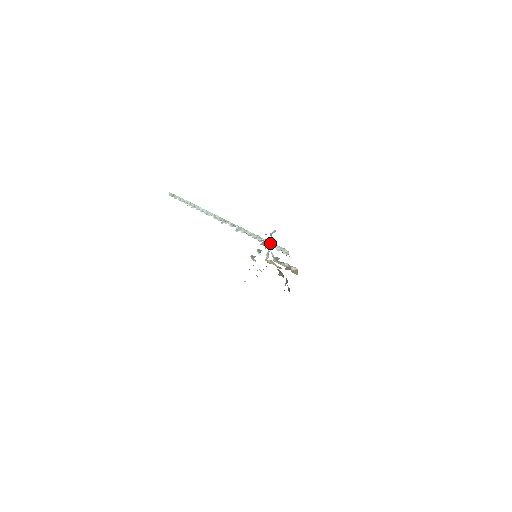
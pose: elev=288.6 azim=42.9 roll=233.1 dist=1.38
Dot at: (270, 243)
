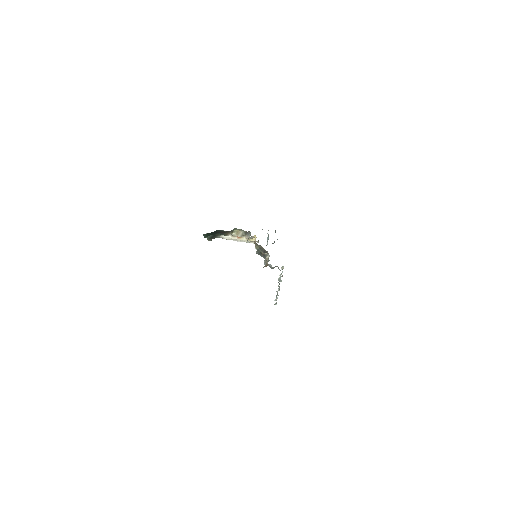
Dot at: occluded
